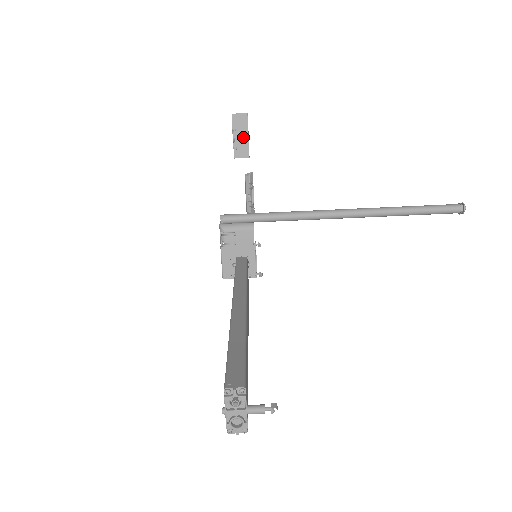
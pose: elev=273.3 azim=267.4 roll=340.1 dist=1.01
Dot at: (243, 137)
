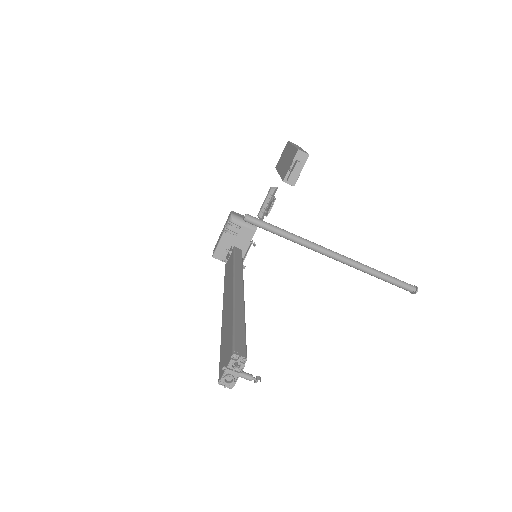
Dot at: (297, 170)
